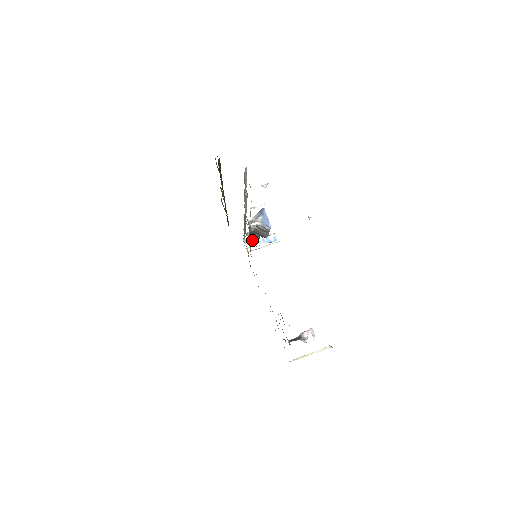
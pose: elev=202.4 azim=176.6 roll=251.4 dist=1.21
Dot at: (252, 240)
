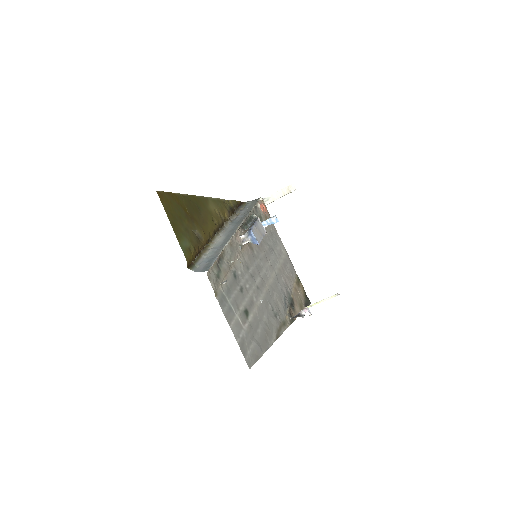
Dot at: occluded
